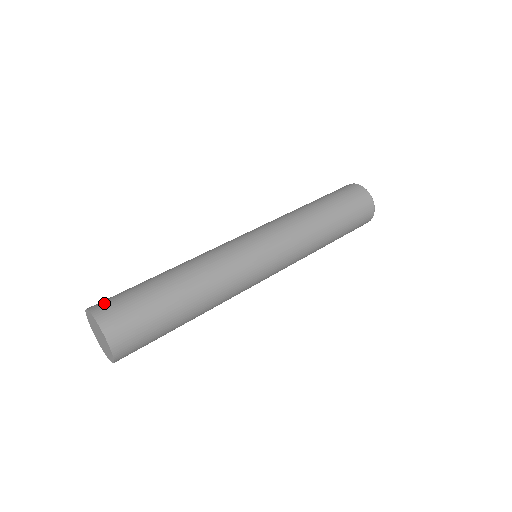
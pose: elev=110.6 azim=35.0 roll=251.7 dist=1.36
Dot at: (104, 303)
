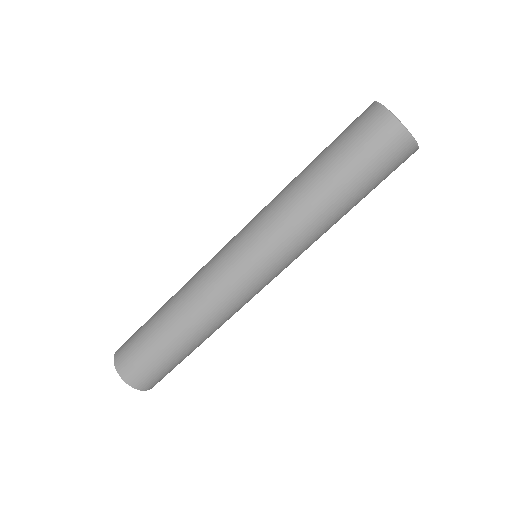
Dot at: (122, 350)
